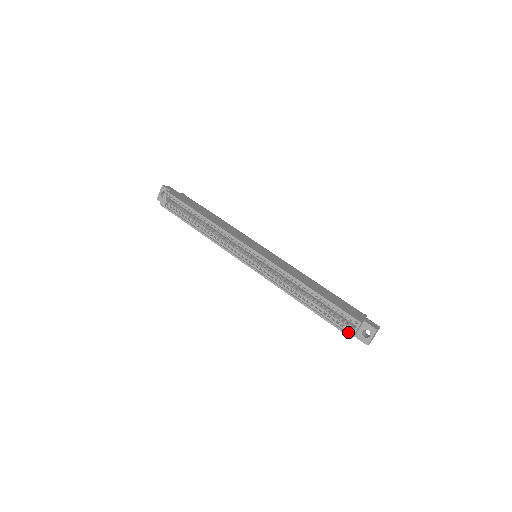
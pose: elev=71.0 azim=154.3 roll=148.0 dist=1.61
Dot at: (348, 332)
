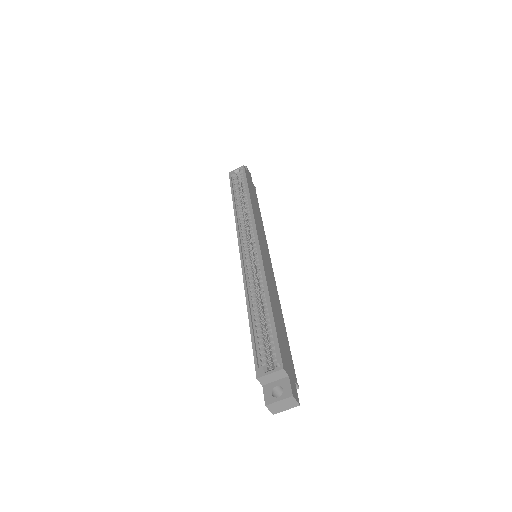
Dot at: (260, 369)
